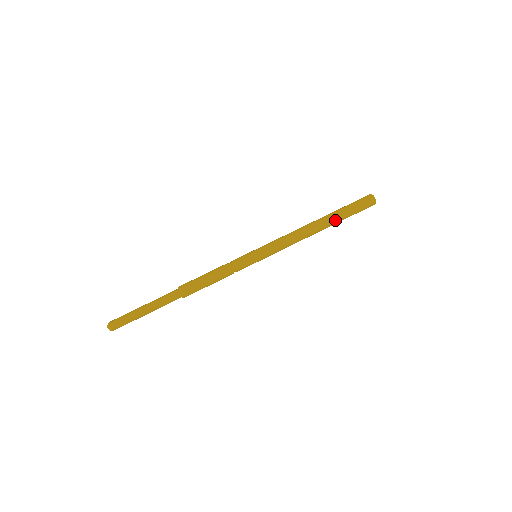
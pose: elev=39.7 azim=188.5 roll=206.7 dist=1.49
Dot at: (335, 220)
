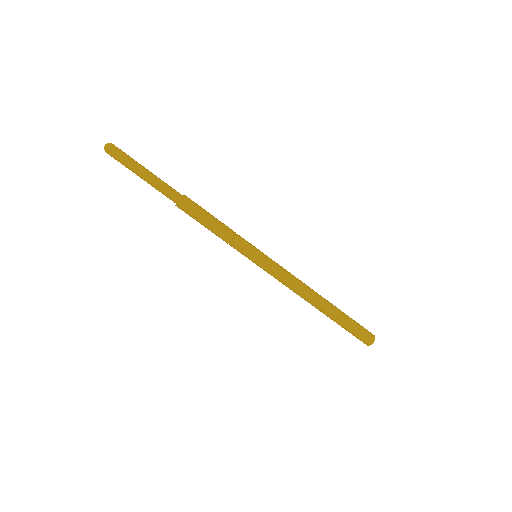
Dot at: (334, 312)
